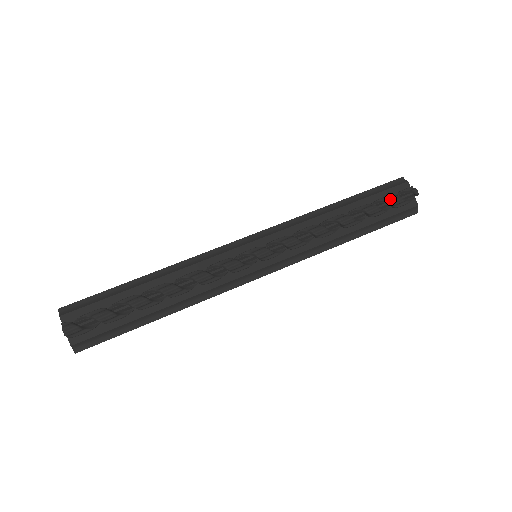
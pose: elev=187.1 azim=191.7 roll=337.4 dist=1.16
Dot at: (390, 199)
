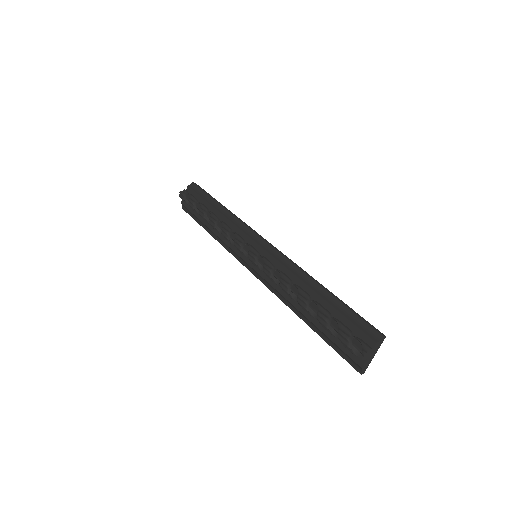
Dot at: (339, 330)
